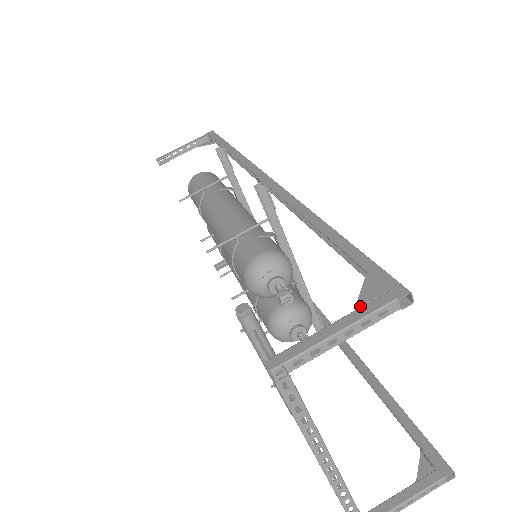
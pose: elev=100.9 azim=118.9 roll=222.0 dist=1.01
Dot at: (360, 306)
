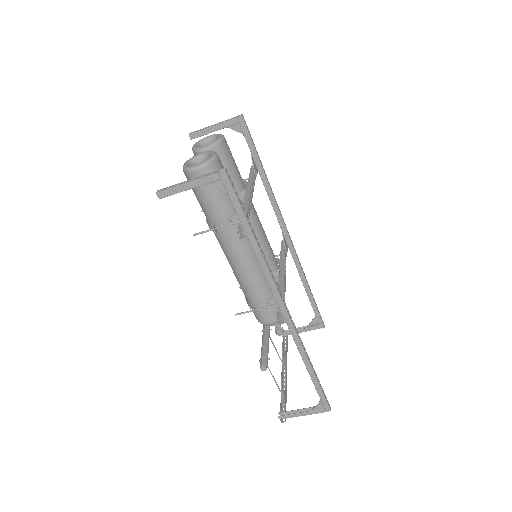
Dot at: (313, 411)
